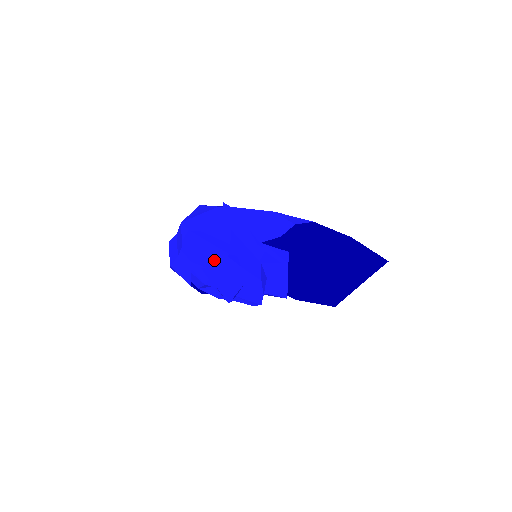
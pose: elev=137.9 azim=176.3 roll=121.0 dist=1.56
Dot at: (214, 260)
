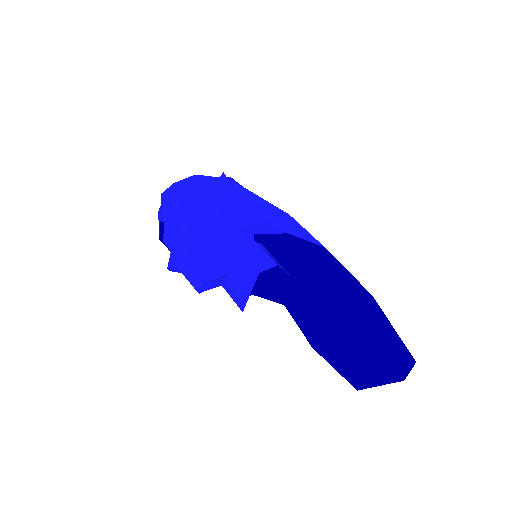
Dot at: (172, 218)
